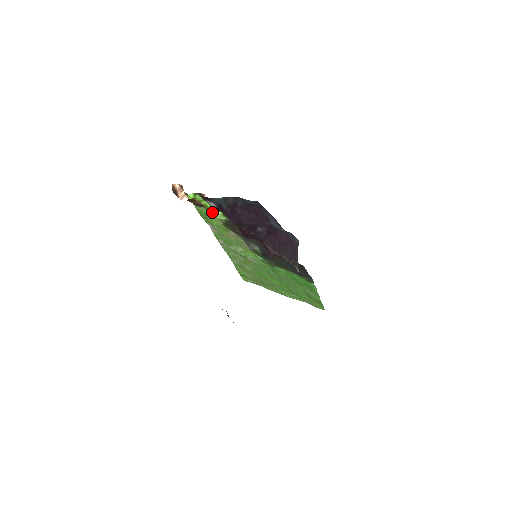
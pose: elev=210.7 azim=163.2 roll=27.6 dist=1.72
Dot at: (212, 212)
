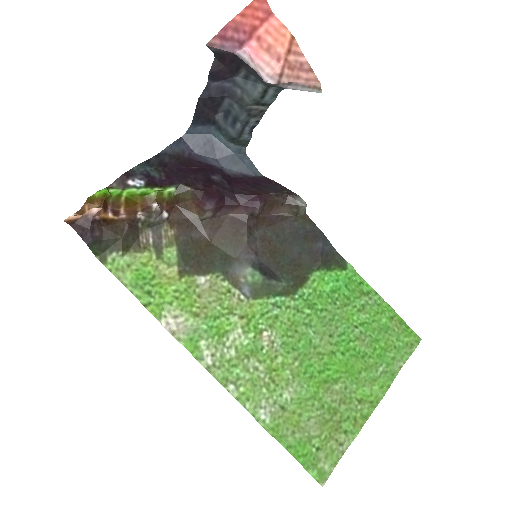
Dot at: (146, 195)
